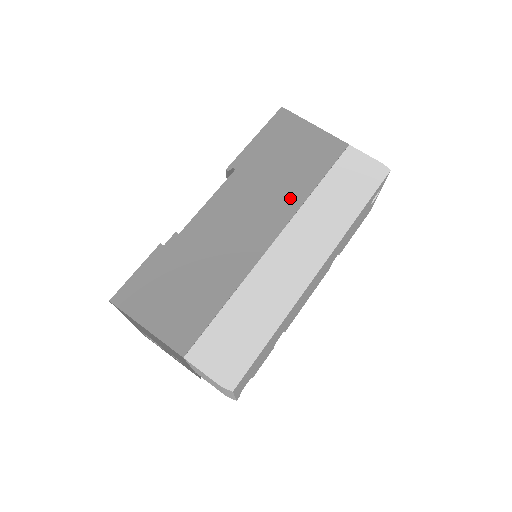
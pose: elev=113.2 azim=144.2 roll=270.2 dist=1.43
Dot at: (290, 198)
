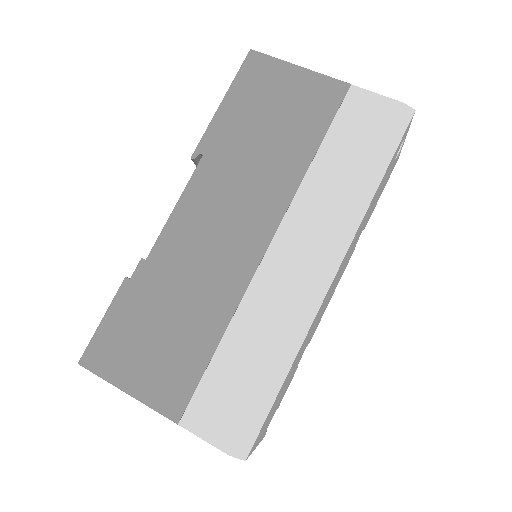
Dot at: (281, 181)
